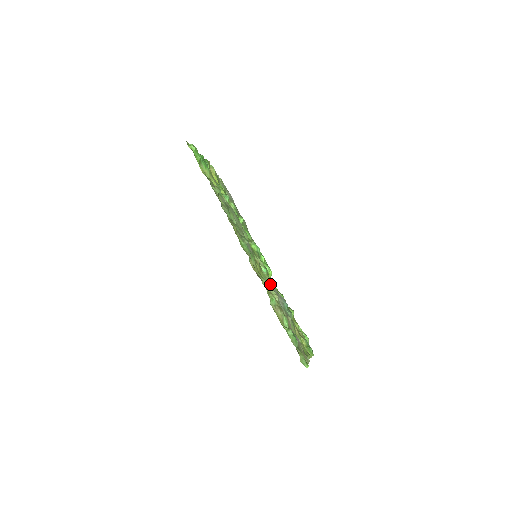
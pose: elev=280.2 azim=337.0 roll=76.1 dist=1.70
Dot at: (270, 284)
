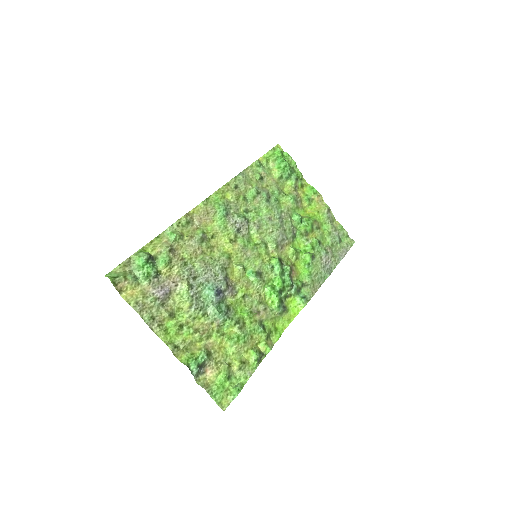
Dot at: (220, 262)
